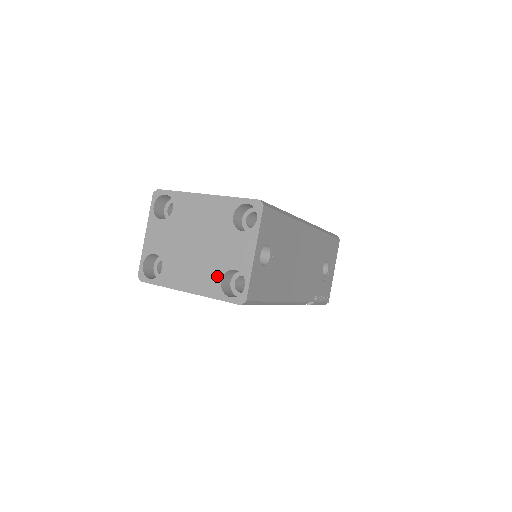
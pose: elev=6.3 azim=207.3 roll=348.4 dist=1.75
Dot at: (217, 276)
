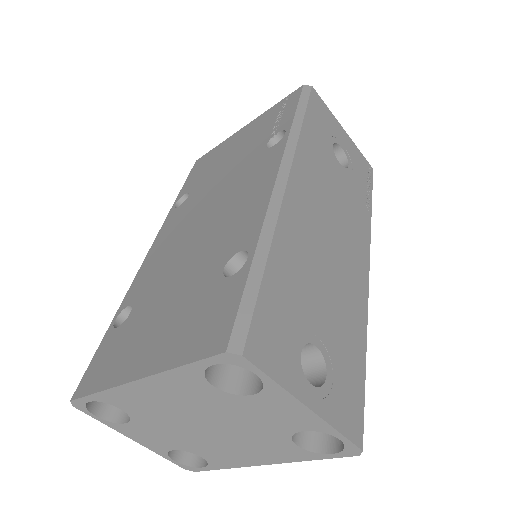
Dot at: (284, 444)
